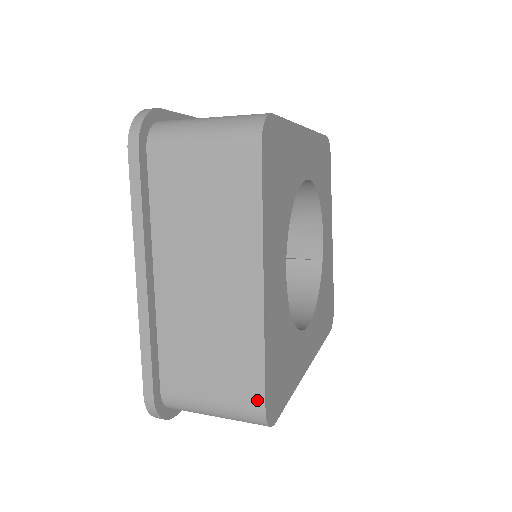
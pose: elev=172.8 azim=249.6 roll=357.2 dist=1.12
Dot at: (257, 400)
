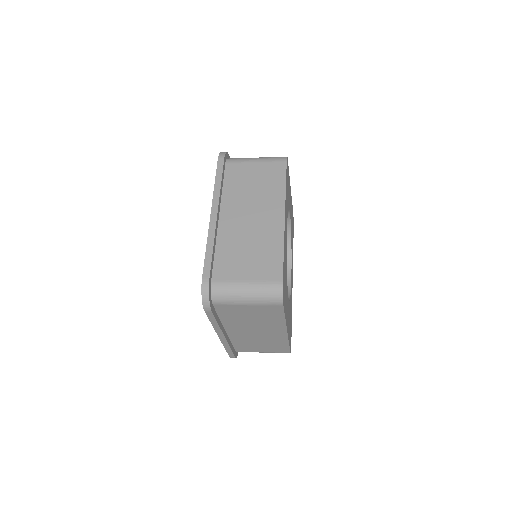
Dot at: (286, 351)
